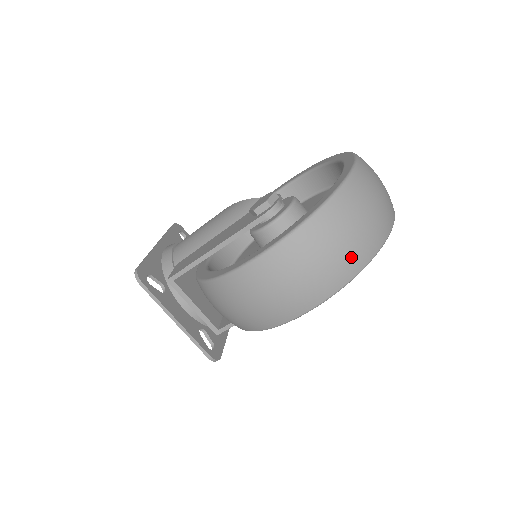
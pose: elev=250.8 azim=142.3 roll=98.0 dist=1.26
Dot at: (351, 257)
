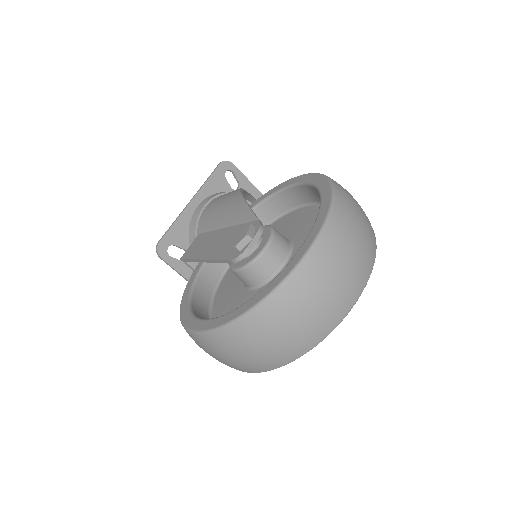
Dot at: (270, 359)
